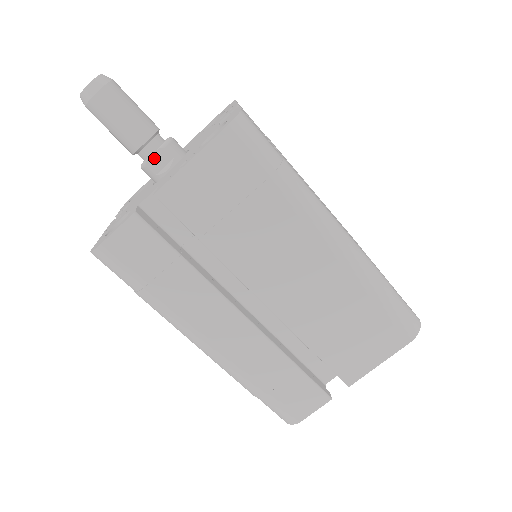
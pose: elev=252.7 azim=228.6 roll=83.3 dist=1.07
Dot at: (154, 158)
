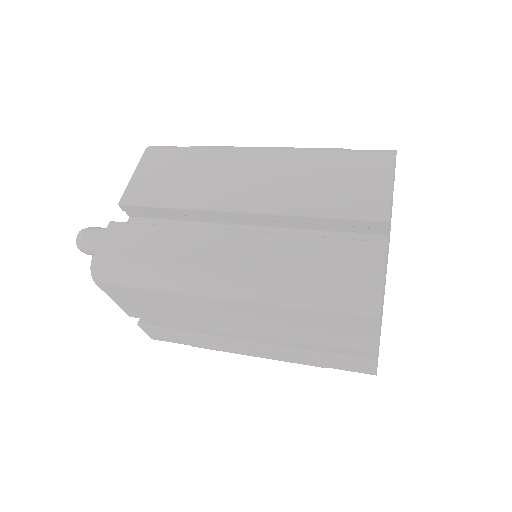
Dot at: occluded
